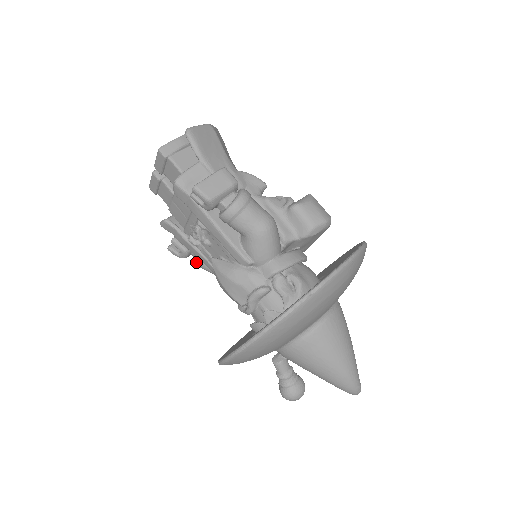
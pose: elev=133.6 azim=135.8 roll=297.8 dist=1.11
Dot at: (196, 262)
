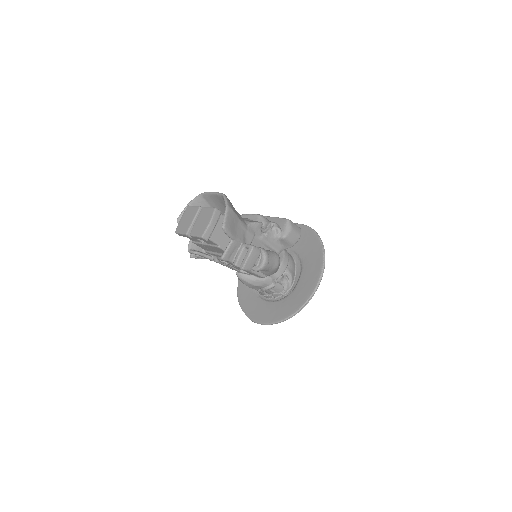
Dot at: occluded
